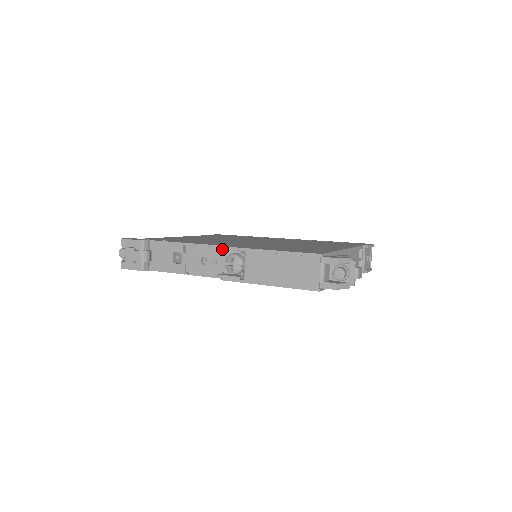
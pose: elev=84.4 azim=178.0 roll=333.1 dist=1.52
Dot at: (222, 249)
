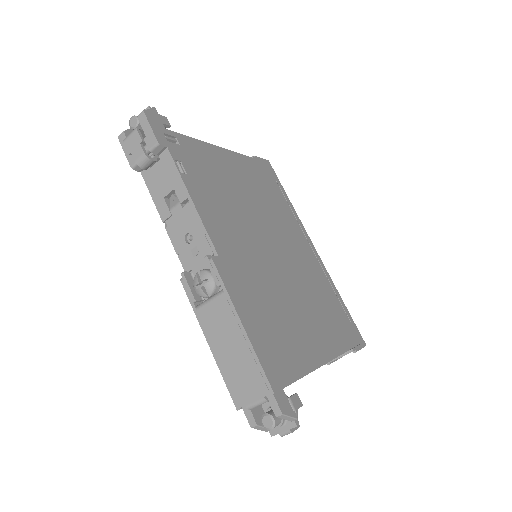
Dot at: (209, 259)
